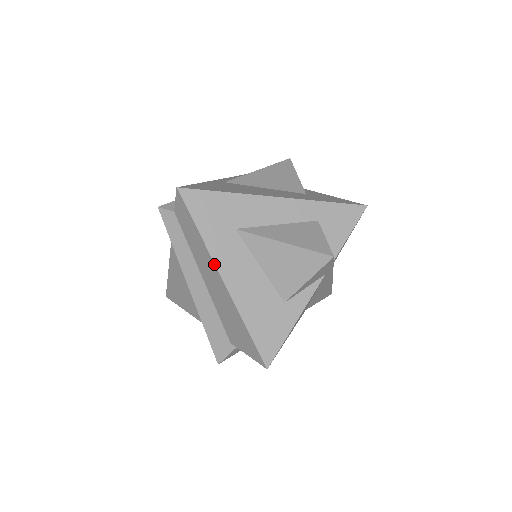
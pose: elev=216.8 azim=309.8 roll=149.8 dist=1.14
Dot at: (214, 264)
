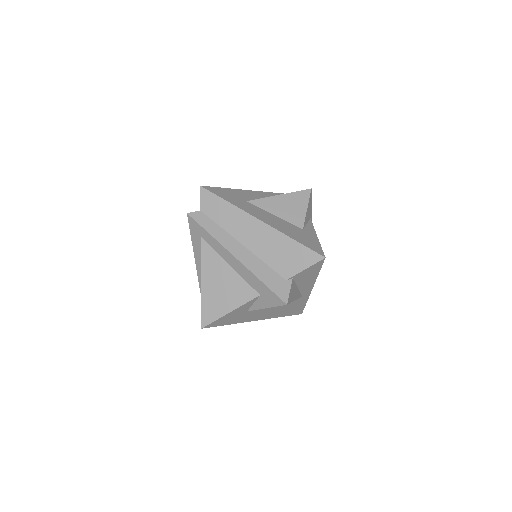
Dot at: (249, 215)
